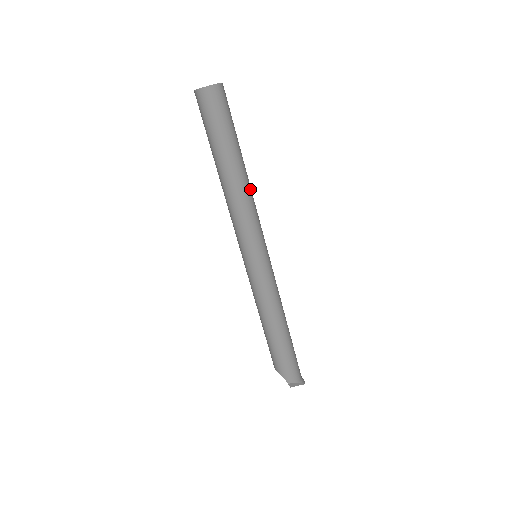
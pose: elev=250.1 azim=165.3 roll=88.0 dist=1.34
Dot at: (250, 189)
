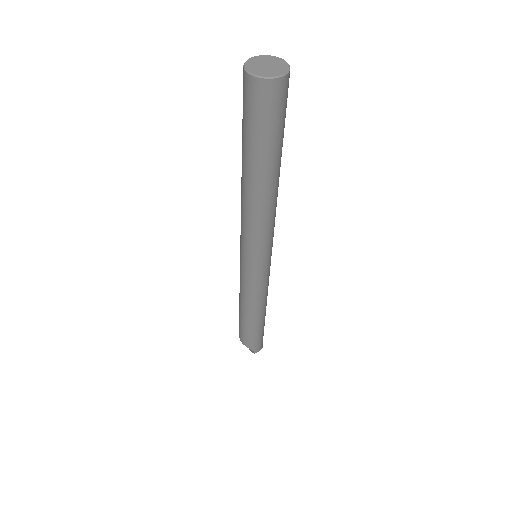
Dot at: occluded
